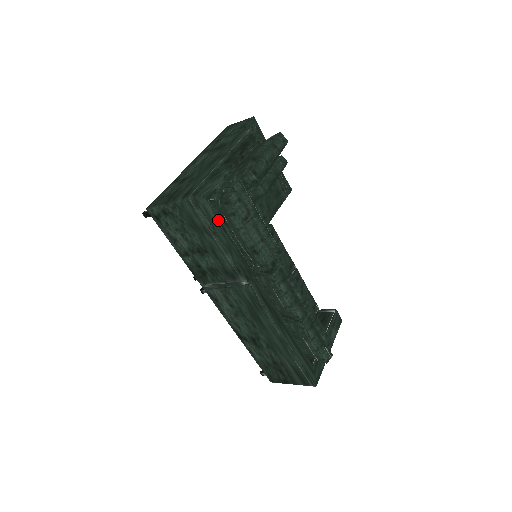
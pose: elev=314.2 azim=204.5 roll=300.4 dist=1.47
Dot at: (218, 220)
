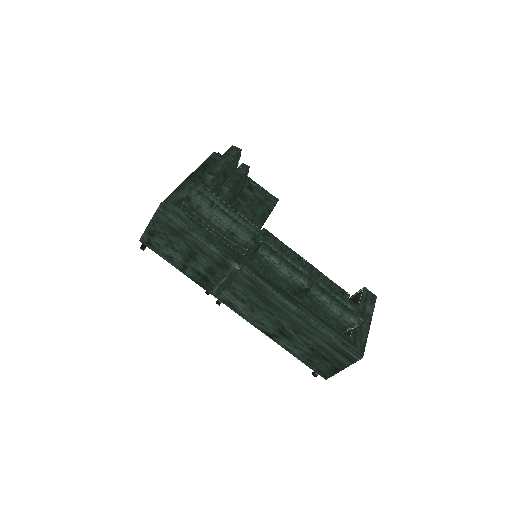
Dot at: (191, 219)
